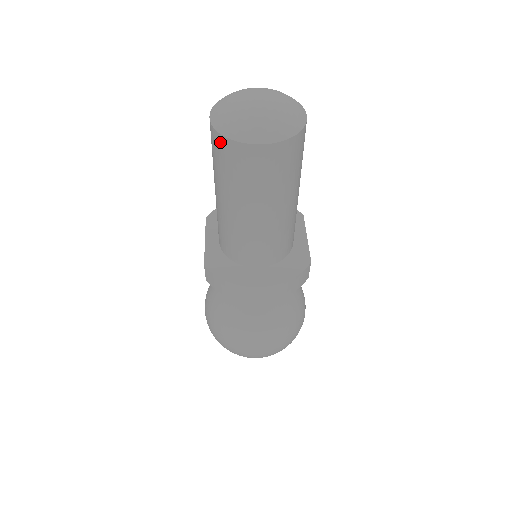
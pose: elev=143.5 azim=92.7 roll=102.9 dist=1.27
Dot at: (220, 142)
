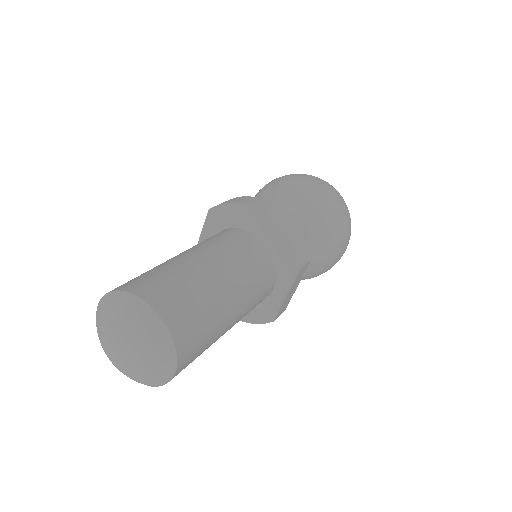
Dot at: occluded
